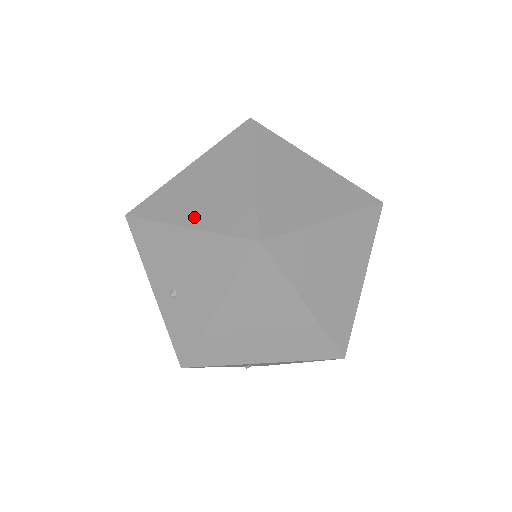
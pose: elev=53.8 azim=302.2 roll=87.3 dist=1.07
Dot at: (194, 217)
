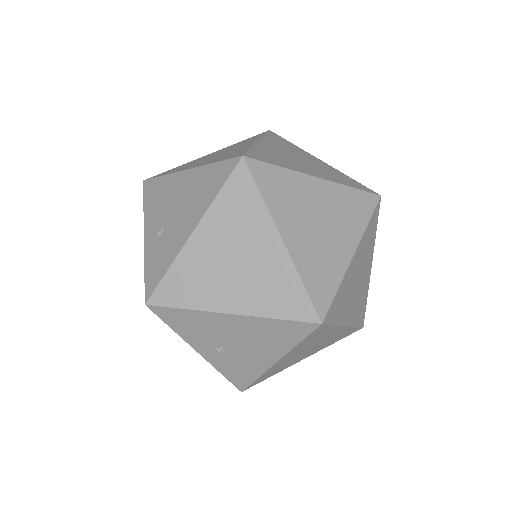
Dot at: (197, 165)
